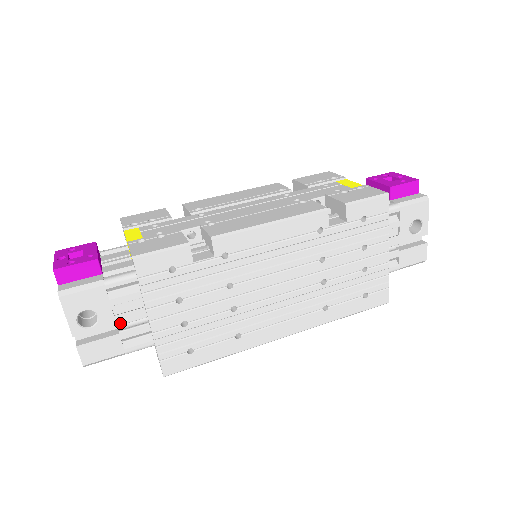
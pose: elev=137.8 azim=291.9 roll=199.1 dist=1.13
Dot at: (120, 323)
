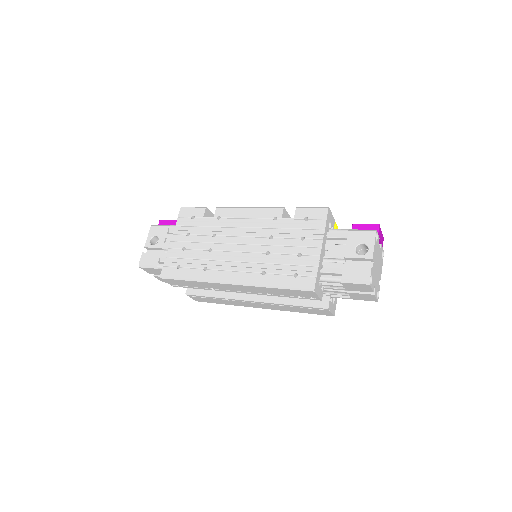
Dot at: (164, 248)
